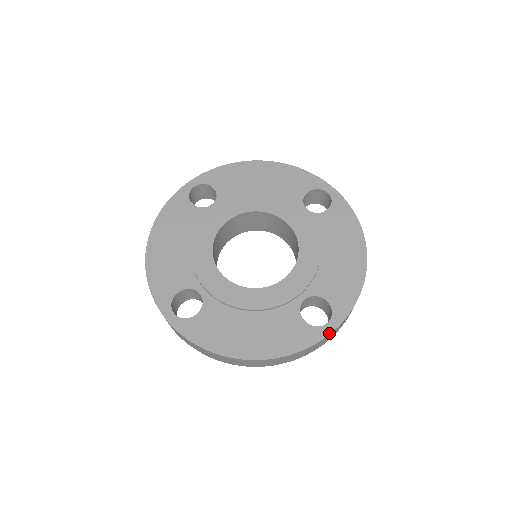
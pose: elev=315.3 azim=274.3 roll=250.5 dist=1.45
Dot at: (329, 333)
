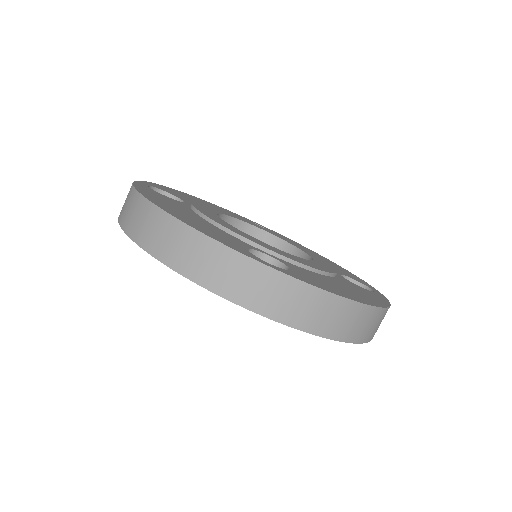
Dot at: (384, 296)
